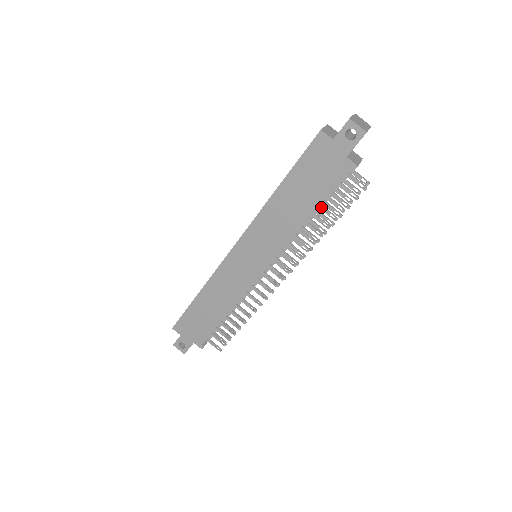
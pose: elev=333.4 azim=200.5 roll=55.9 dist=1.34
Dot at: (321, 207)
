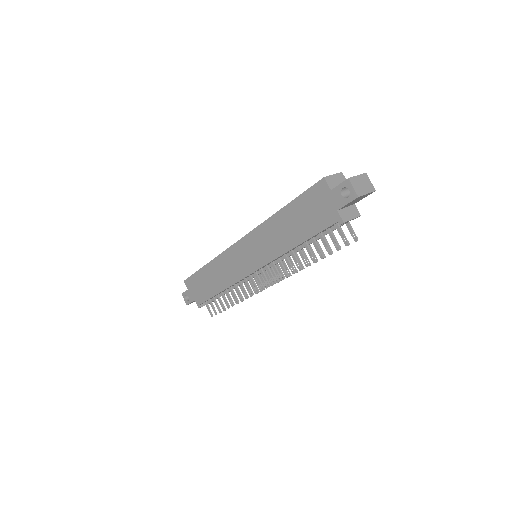
Dot at: occluded
